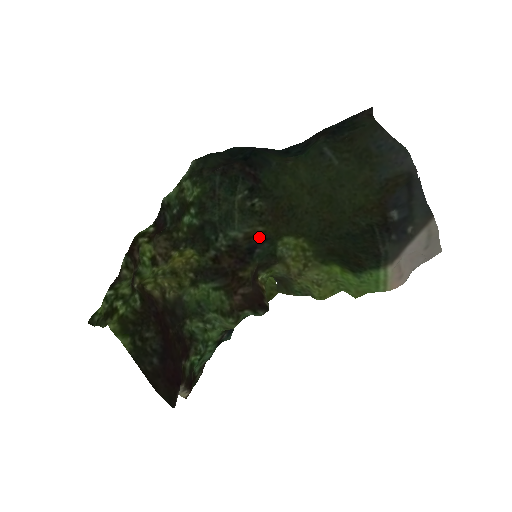
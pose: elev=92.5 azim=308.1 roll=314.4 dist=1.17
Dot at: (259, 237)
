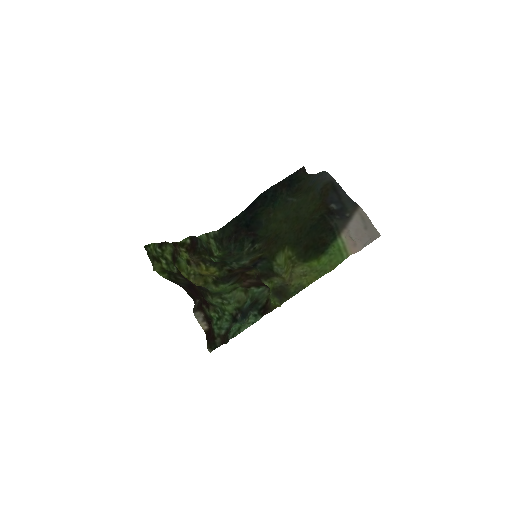
Dot at: (259, 258)
